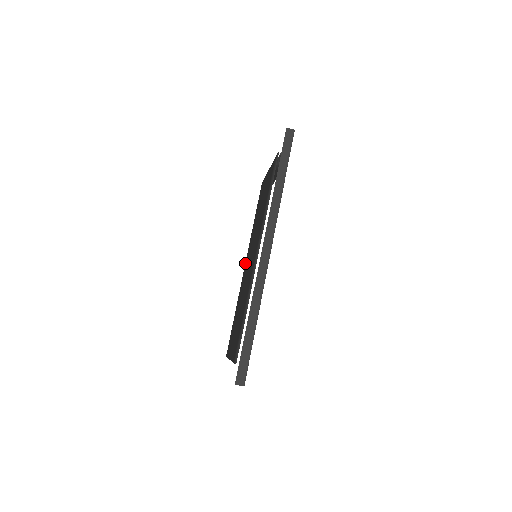
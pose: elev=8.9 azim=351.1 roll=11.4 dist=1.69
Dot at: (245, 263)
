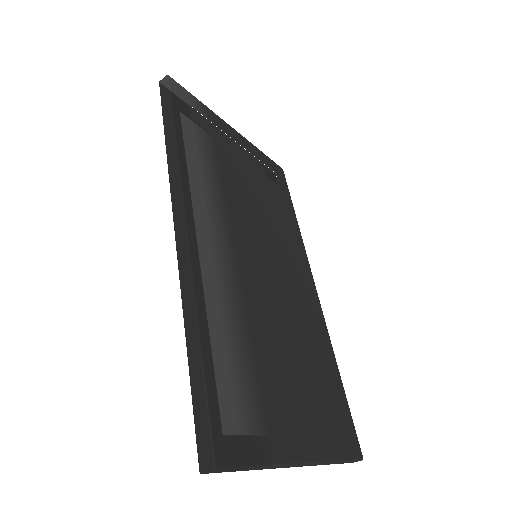
Dot at: occluded
